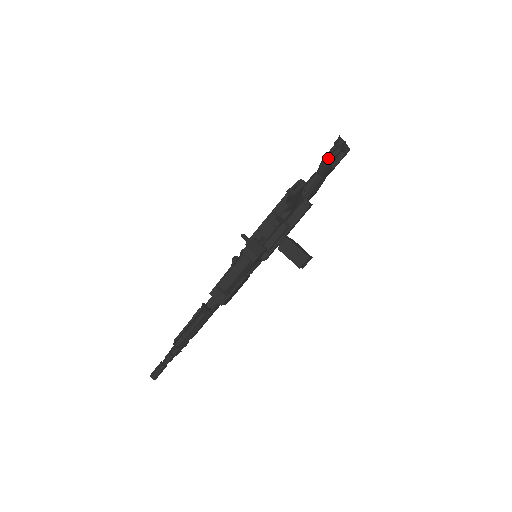
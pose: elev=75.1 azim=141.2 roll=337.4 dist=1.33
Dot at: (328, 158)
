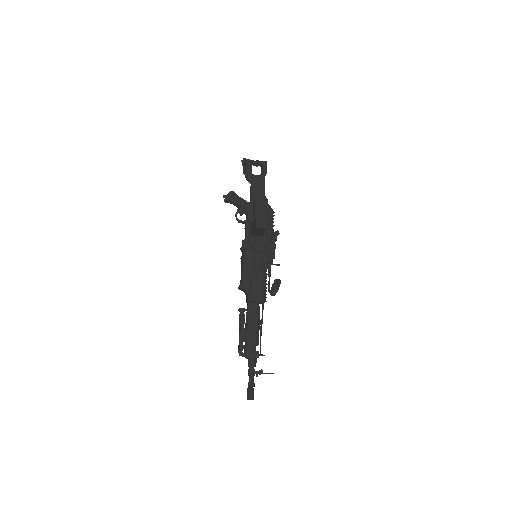
Dot at: (244, 173)
